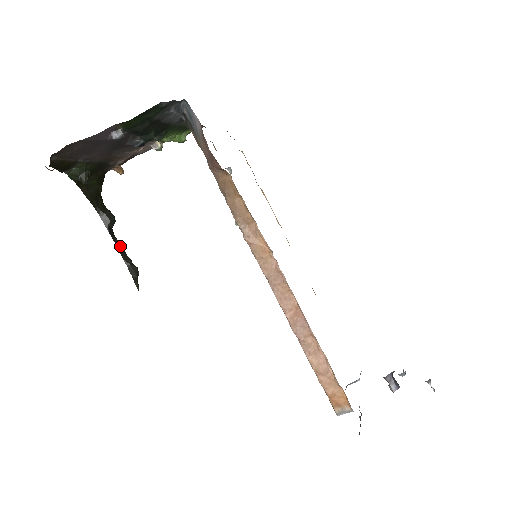
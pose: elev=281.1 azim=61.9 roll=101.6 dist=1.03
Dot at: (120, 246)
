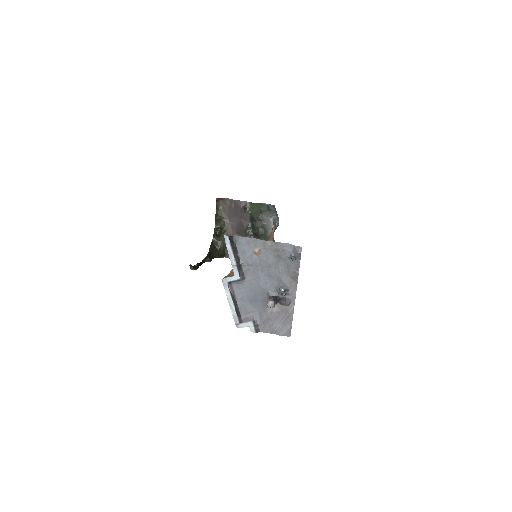
Dot at: (201, 264)
